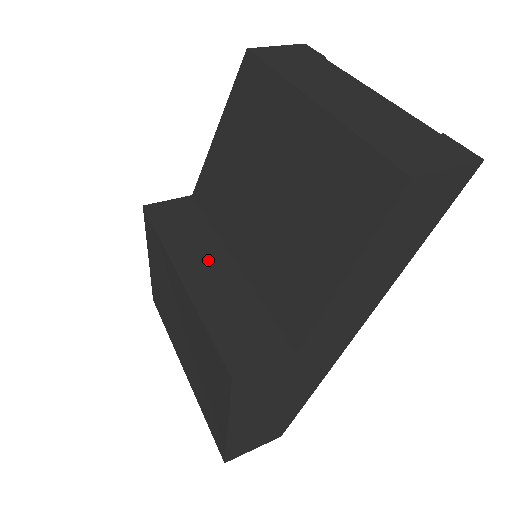
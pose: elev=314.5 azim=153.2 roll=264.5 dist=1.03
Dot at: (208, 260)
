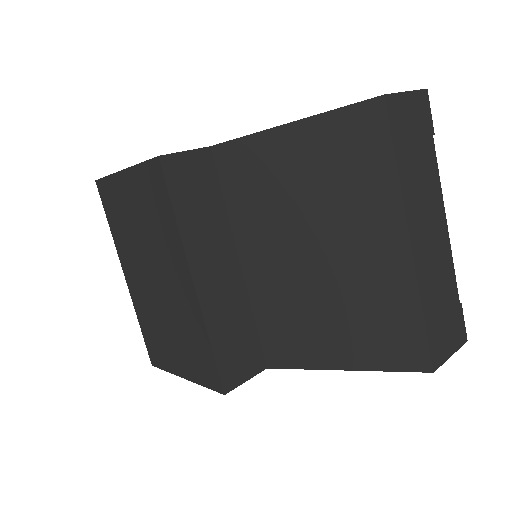
Dot at: (218, 260)
